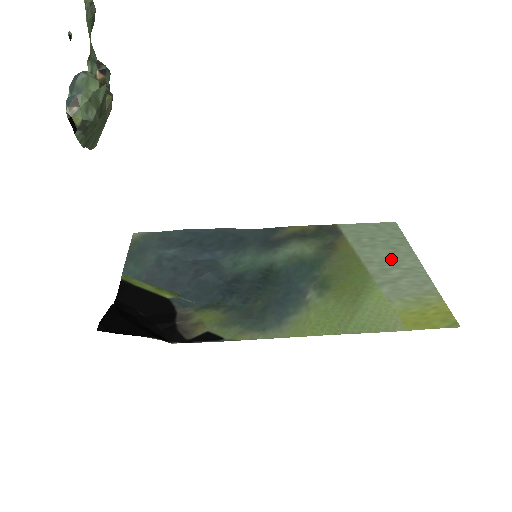
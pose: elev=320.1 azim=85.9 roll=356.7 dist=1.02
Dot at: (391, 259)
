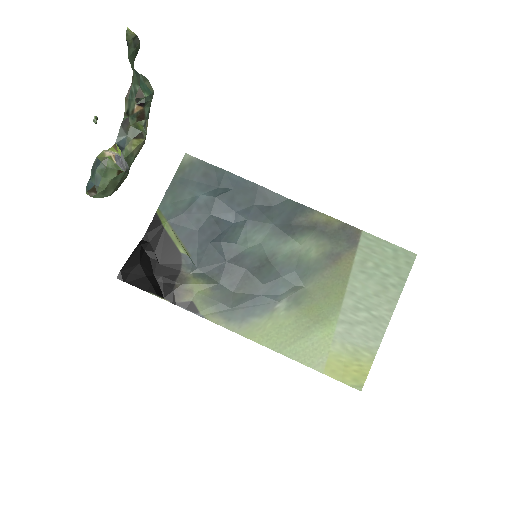
Dot at: (372, 299)
